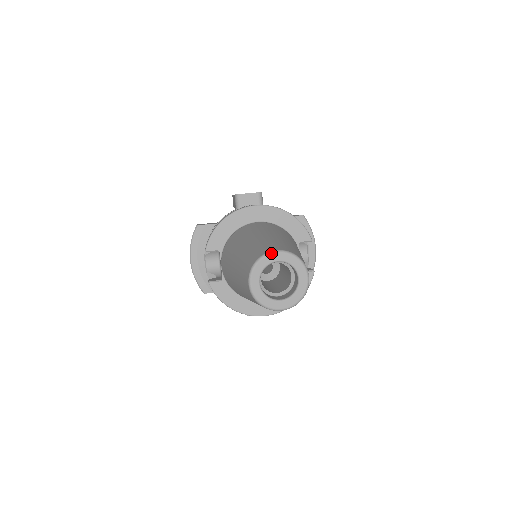
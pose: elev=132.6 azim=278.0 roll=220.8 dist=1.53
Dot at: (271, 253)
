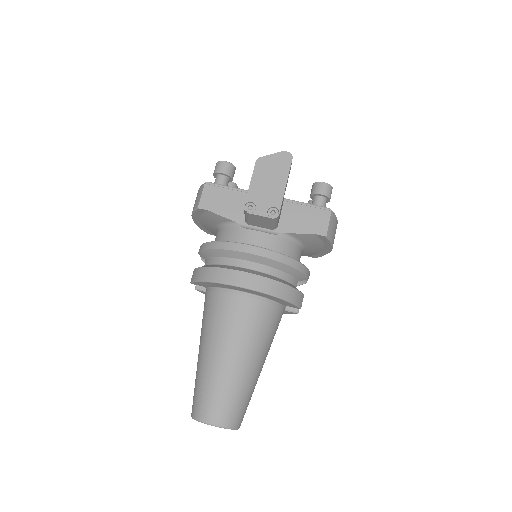
Dot at: occluded
